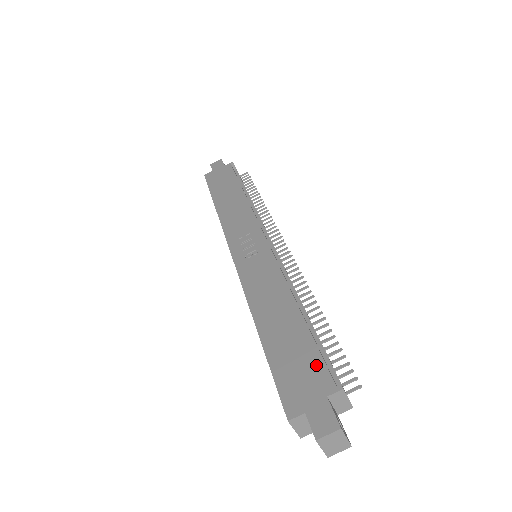
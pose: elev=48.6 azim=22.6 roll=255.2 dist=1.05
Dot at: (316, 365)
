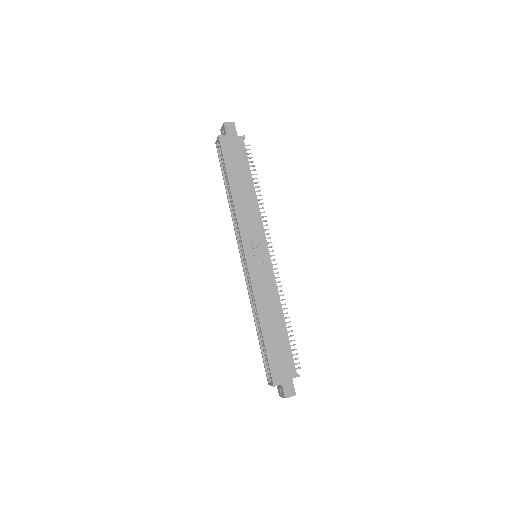
Dot at: (290, 360)
